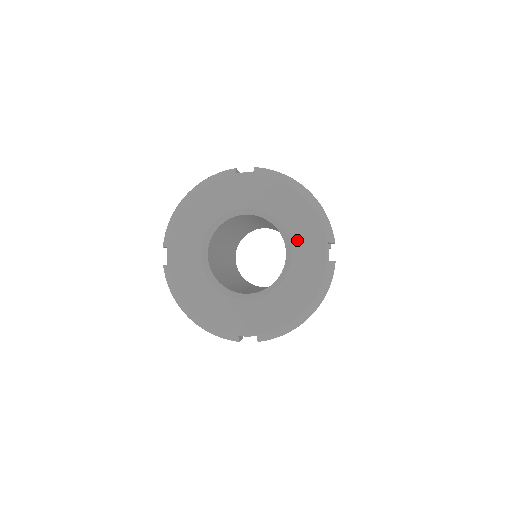
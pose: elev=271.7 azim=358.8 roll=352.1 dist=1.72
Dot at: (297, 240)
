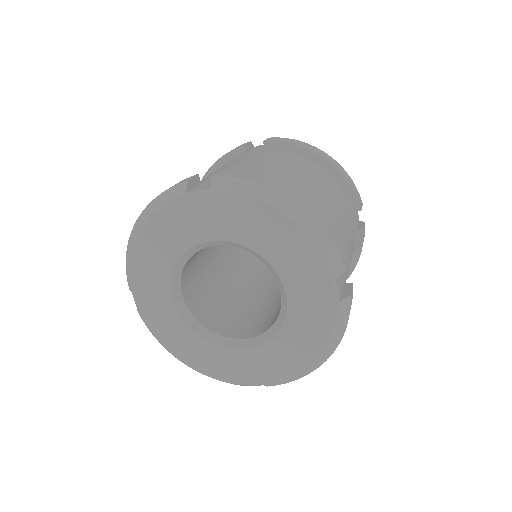
Dot at: (290, 278)
